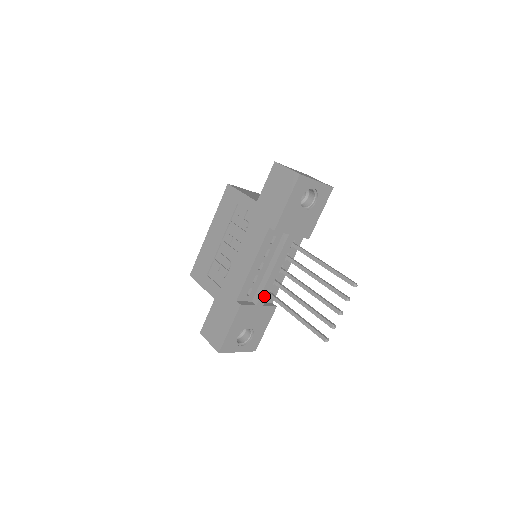
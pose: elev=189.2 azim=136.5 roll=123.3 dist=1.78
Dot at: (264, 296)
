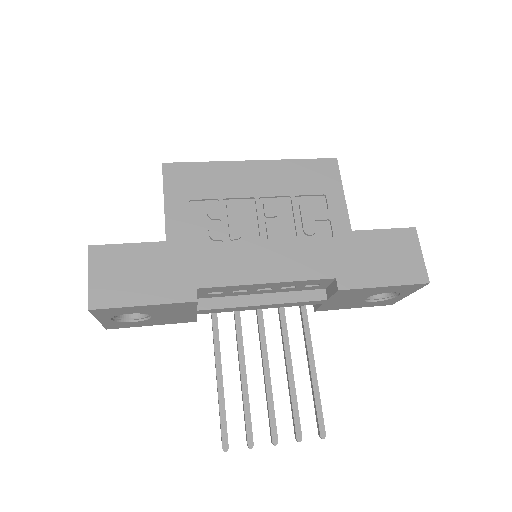
Dot at: (216, 310)
